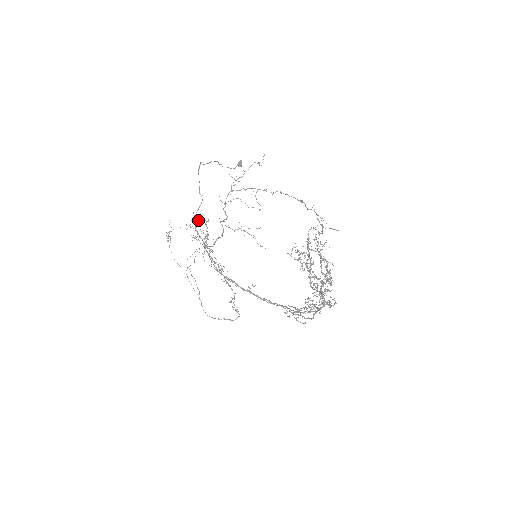
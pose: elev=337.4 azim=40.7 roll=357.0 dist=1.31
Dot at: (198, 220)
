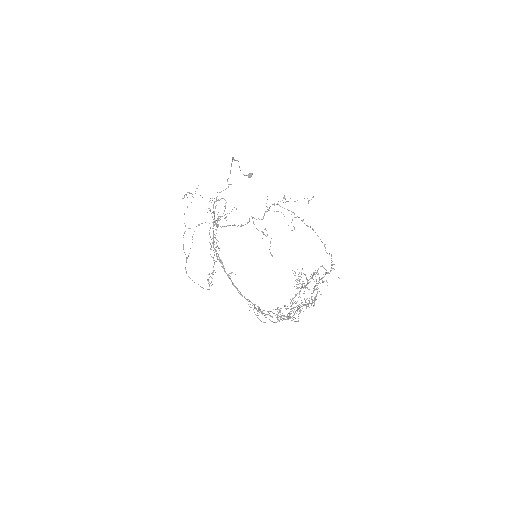
Dot at: occluded
